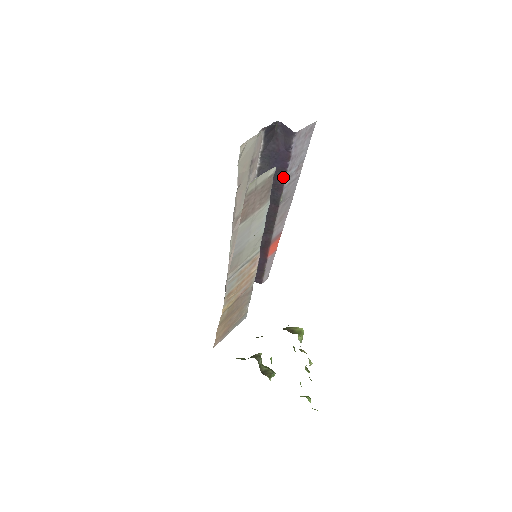
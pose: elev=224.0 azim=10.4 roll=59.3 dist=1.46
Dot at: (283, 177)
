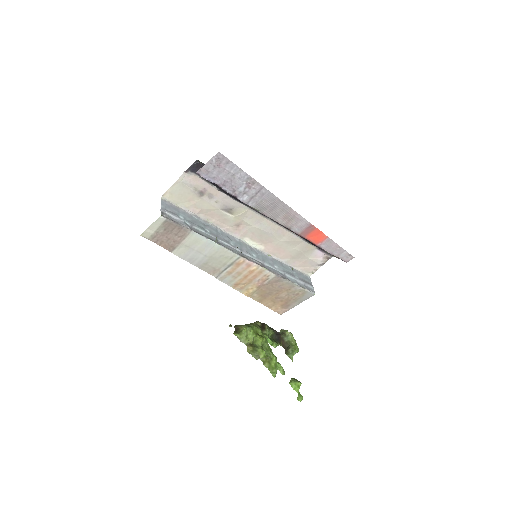
Dot at: (235, 197)
